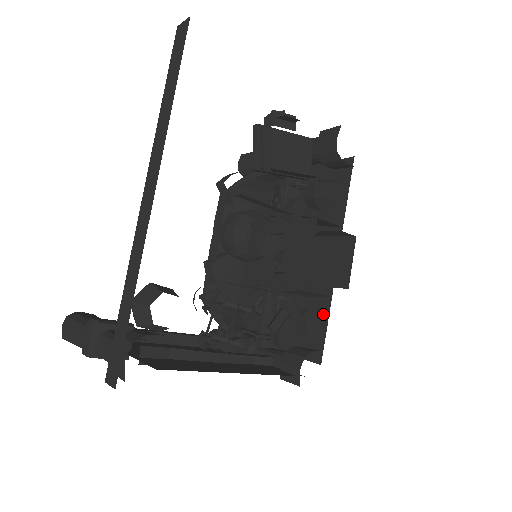
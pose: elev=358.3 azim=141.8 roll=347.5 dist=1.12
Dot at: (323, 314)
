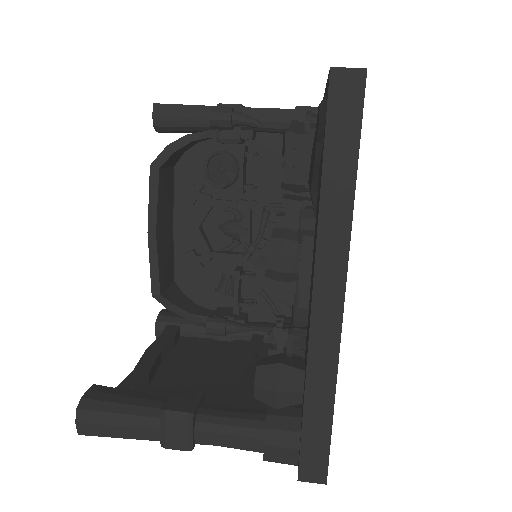
Dot at: occluded
